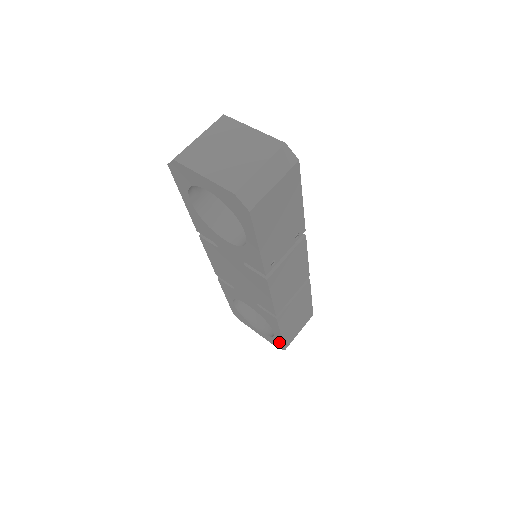
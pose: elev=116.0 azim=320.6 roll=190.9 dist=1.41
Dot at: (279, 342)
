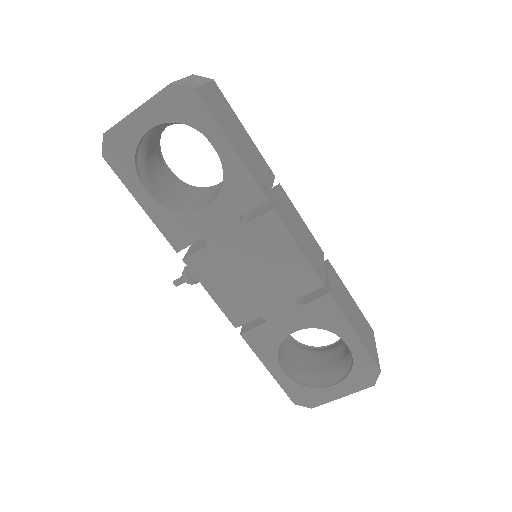
Dot at: (364, 361)
